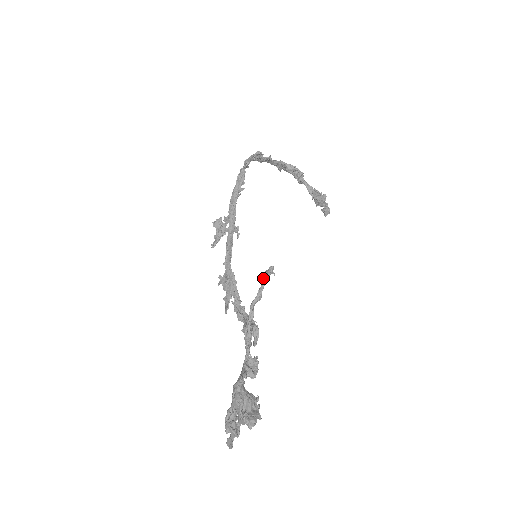
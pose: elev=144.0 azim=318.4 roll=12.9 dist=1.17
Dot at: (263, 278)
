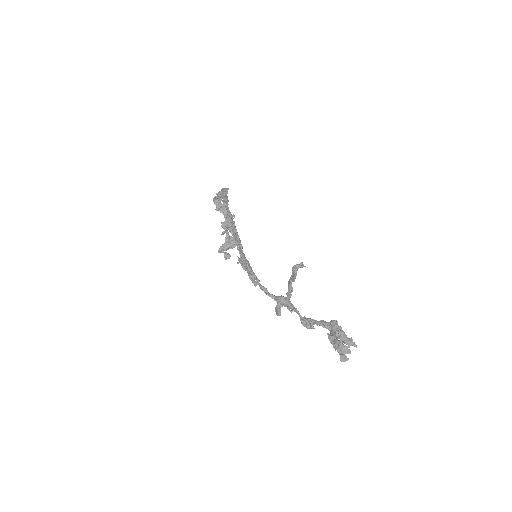
Dot at: (296, 268)
